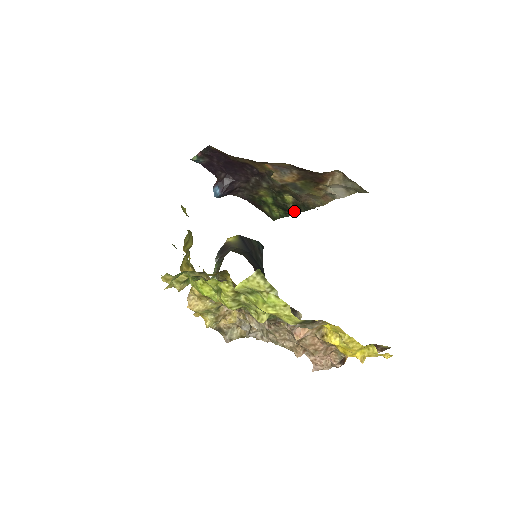
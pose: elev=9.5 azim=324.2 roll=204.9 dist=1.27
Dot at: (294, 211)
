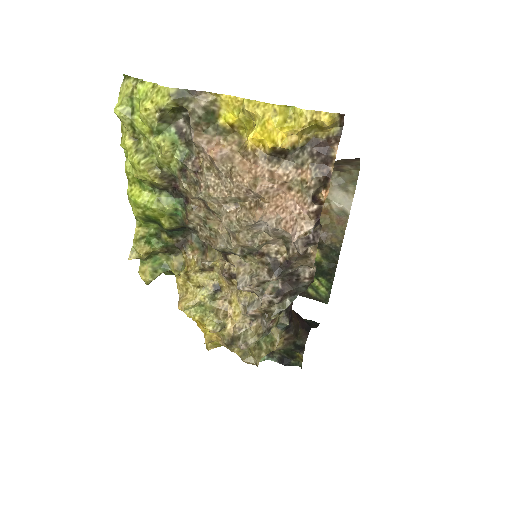
Dot at: (330, 267)
